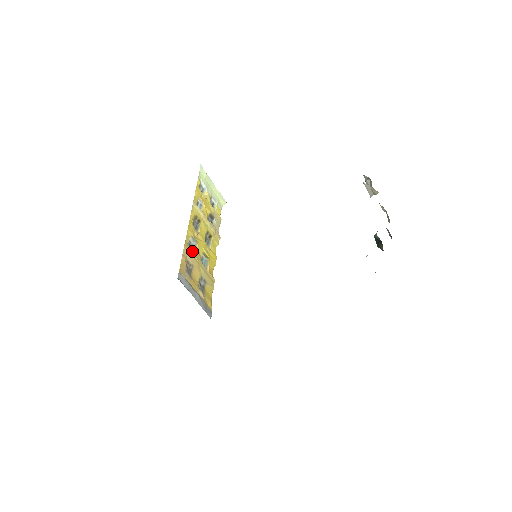
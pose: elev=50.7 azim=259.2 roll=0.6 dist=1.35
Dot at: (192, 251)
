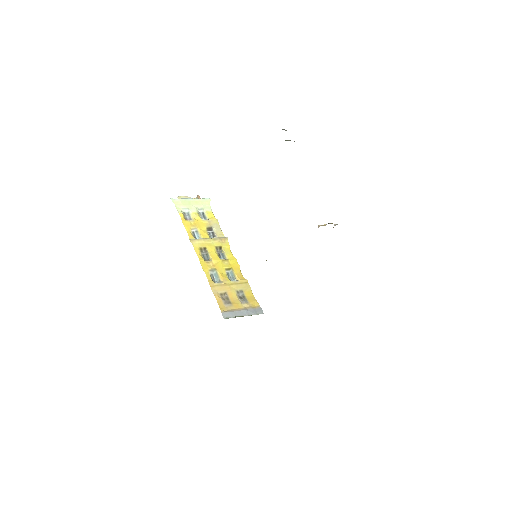
Dot at: (218, 283)
